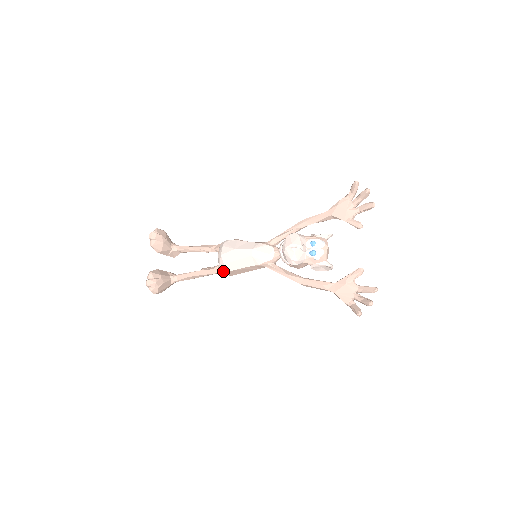
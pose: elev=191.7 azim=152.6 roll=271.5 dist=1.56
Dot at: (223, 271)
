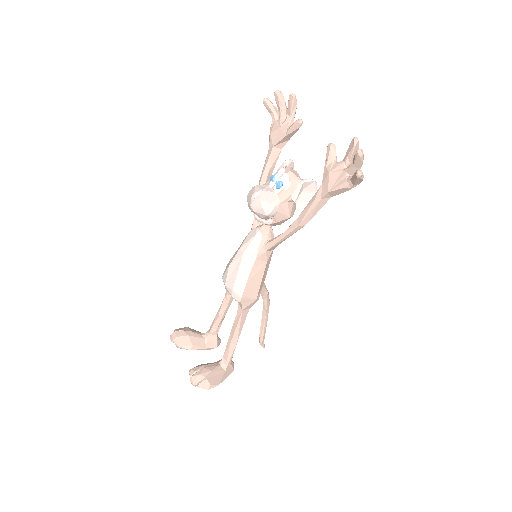
Dot at: (240, 299)
